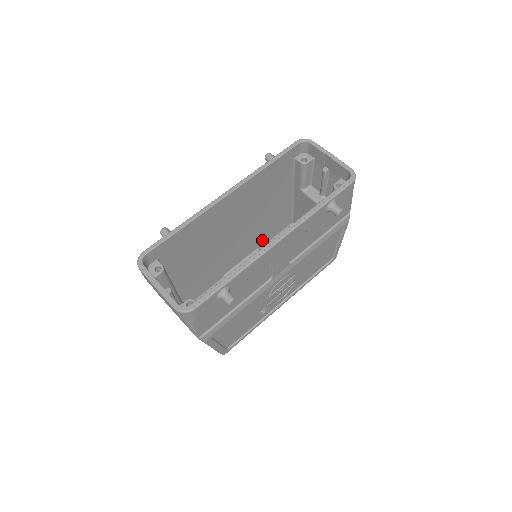
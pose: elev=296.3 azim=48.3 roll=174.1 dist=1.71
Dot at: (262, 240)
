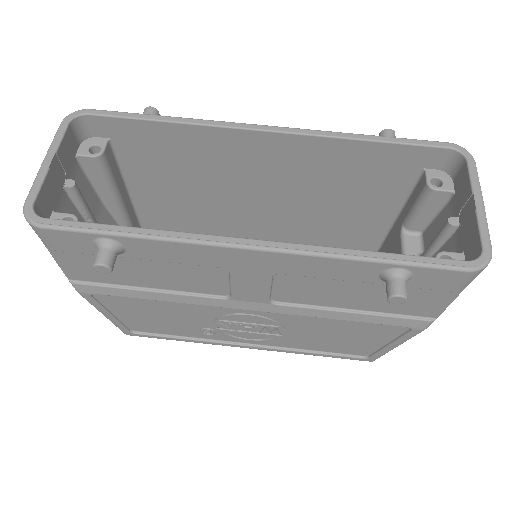
Dot at: occluded
